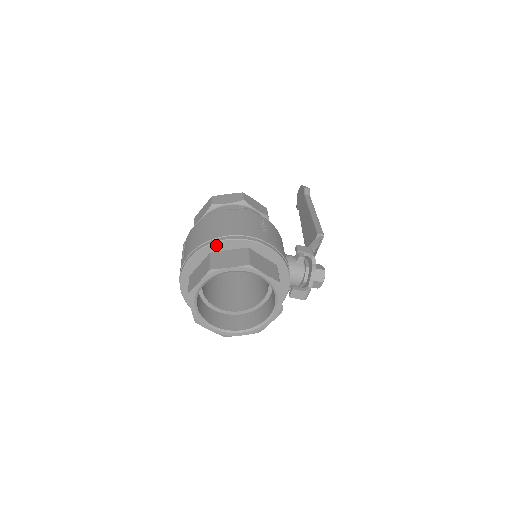
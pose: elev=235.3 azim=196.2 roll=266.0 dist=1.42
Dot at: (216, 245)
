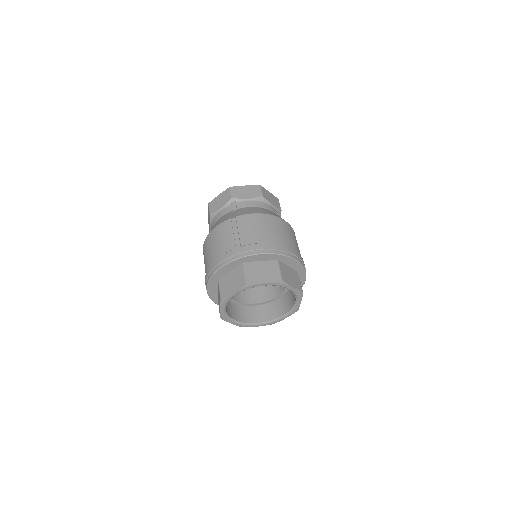
Dot at: (287, 258)
